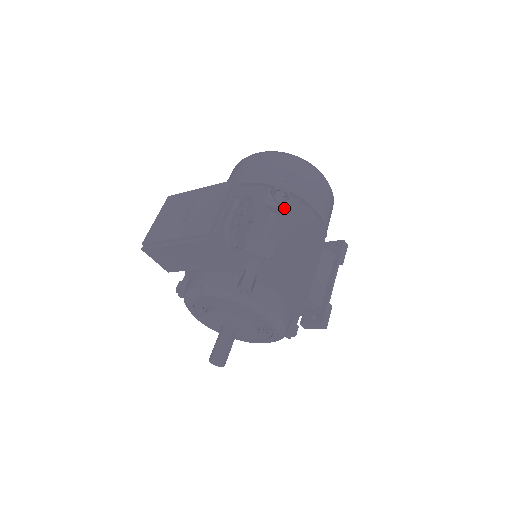
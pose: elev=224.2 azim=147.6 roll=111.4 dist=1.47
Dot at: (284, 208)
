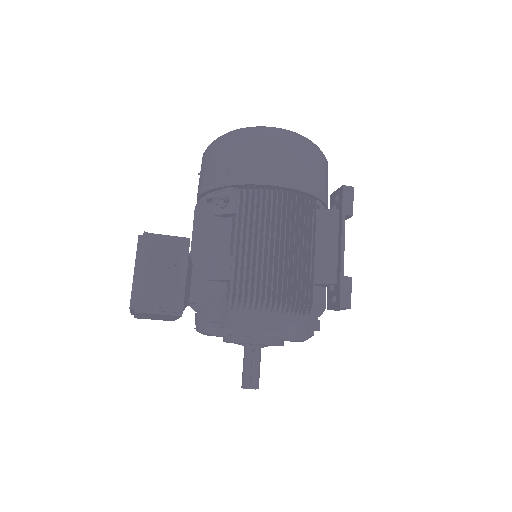
Dot at: (232, 209)
